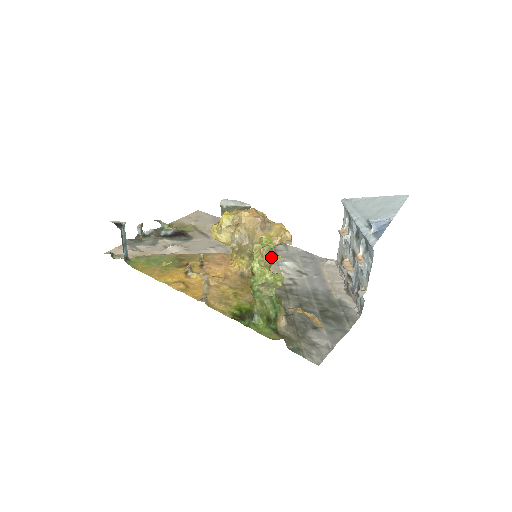
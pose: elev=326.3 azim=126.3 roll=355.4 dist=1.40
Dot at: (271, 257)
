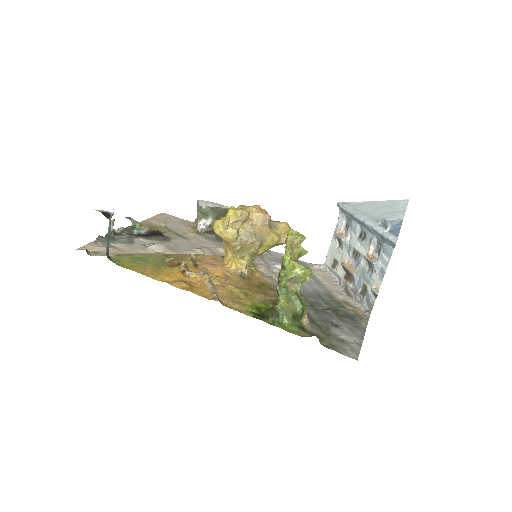
Dot at: (299, 251)
